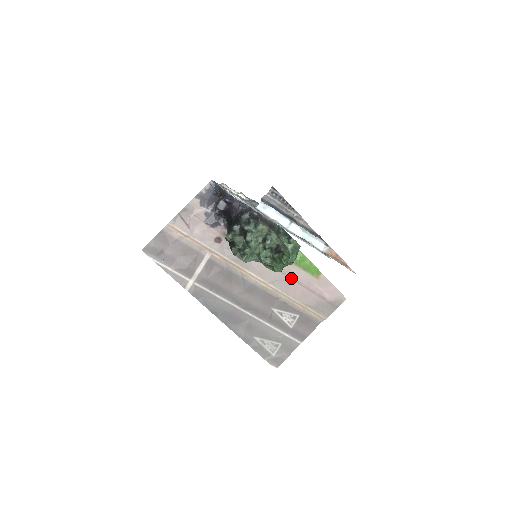
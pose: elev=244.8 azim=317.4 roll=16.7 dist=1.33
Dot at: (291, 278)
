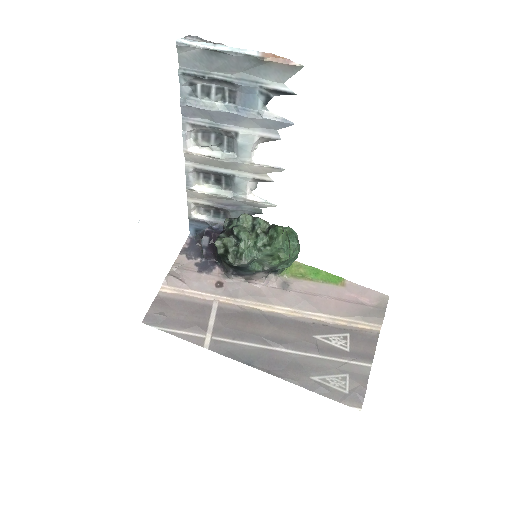
Dot at: (315, 295)
